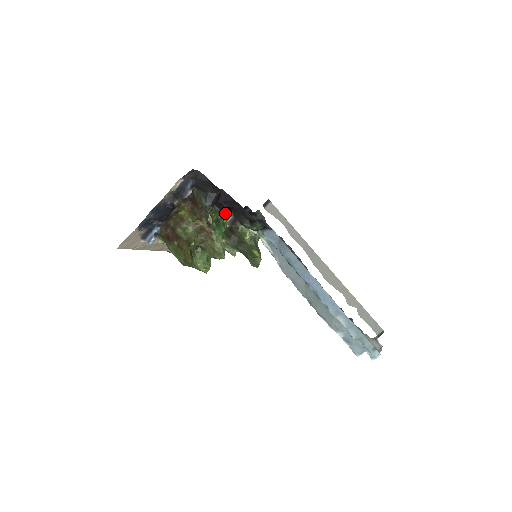
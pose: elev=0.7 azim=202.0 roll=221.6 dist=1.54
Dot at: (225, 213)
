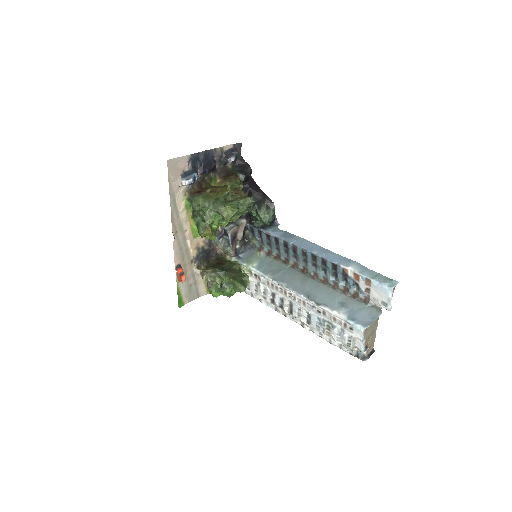
Dot at: (248, 195)
